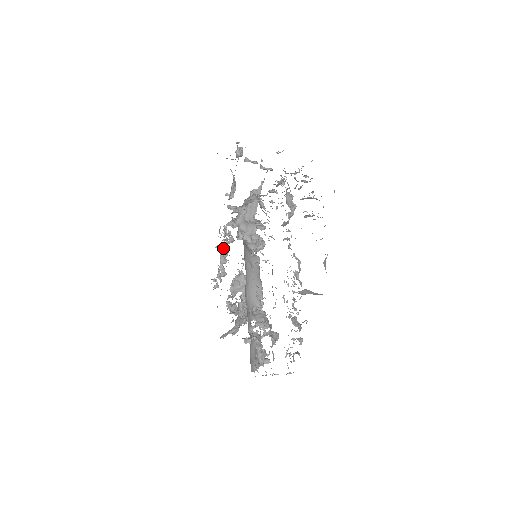
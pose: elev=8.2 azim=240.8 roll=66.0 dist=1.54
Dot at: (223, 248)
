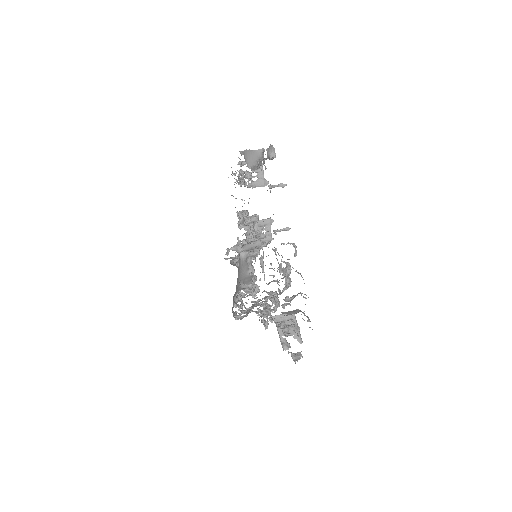
Dot at: occluded
